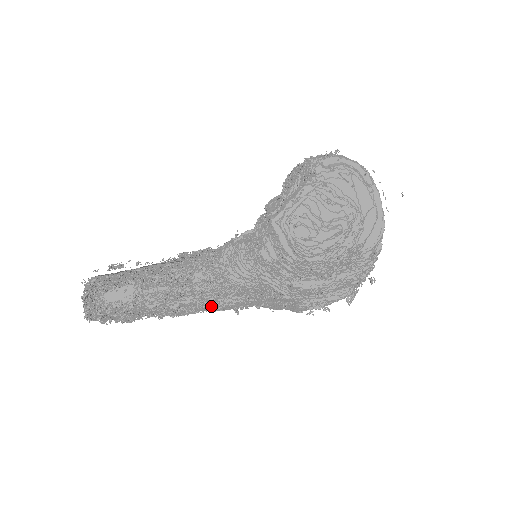
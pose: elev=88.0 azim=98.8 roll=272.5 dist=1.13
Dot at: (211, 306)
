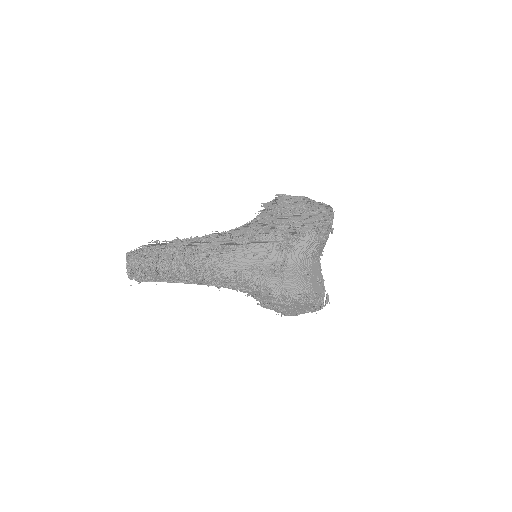
Dot at: (219, 249)
